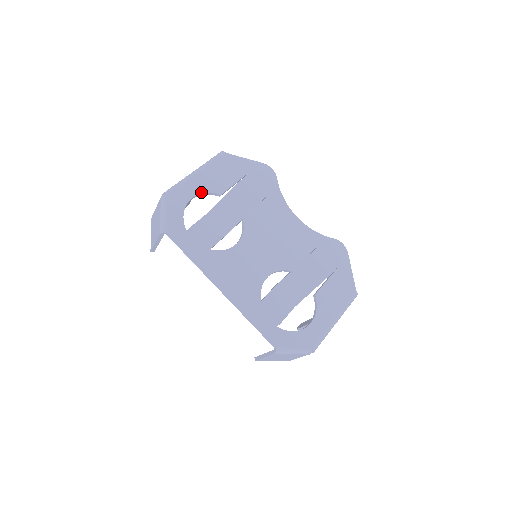
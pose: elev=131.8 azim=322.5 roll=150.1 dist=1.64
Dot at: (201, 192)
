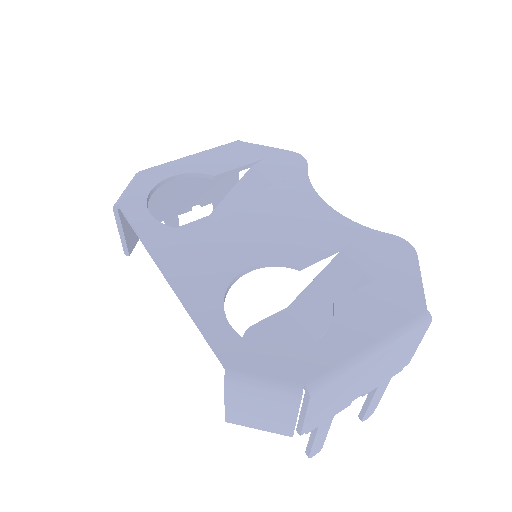
Dot at: (187, 172)
